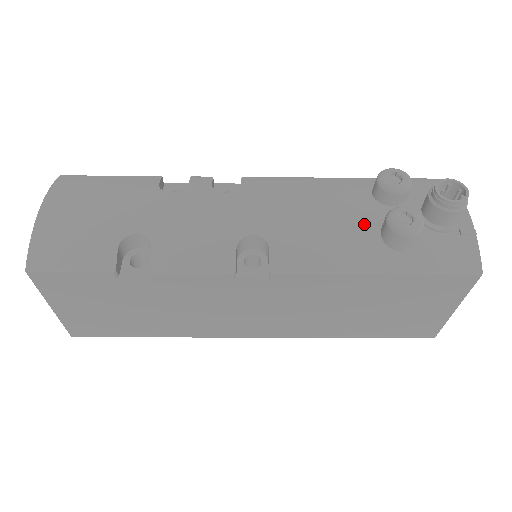
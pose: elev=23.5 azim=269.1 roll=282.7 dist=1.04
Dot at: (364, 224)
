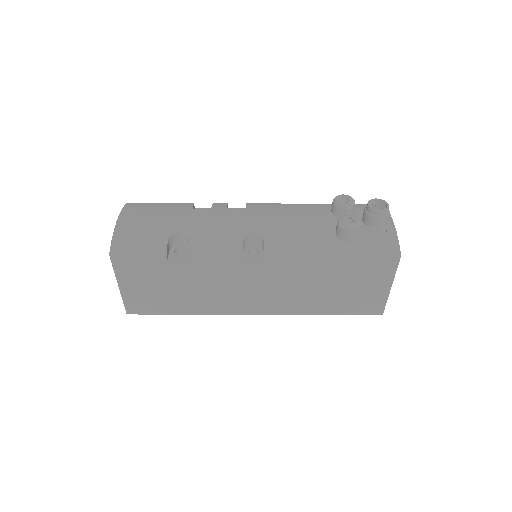
Dot at: (325, 227)
